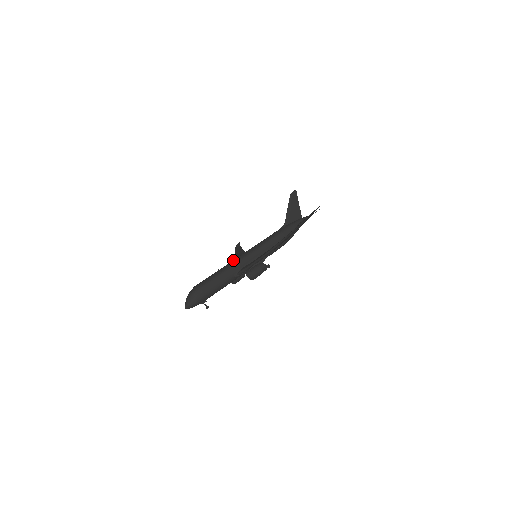
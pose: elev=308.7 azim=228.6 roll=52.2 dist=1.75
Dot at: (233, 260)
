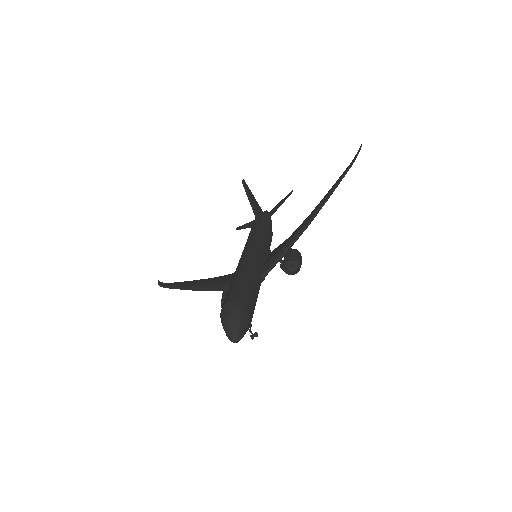
Dot at: (243, 260)
